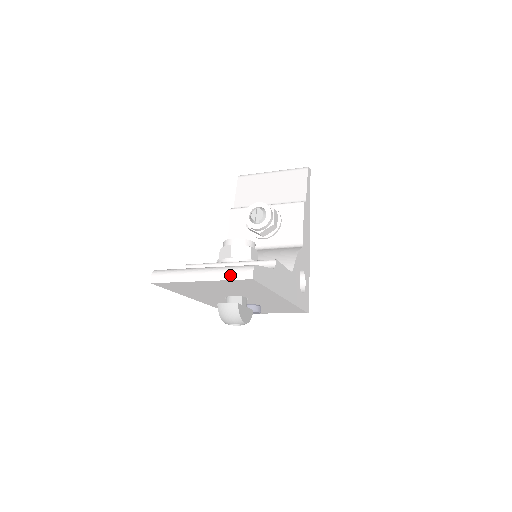
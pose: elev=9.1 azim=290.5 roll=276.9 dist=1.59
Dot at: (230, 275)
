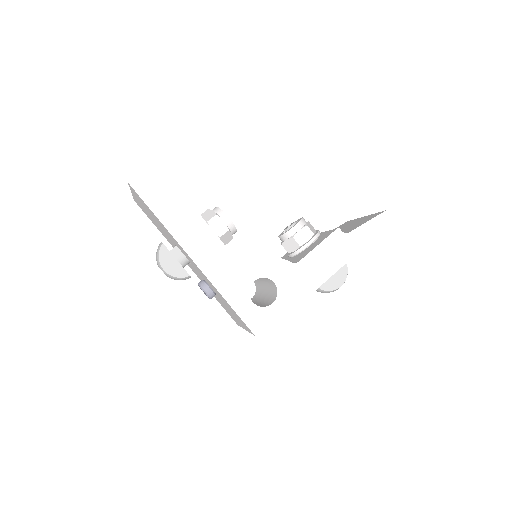
Dot at: occluded
